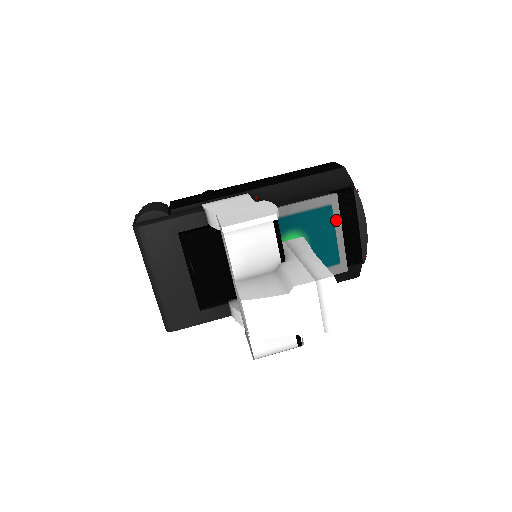
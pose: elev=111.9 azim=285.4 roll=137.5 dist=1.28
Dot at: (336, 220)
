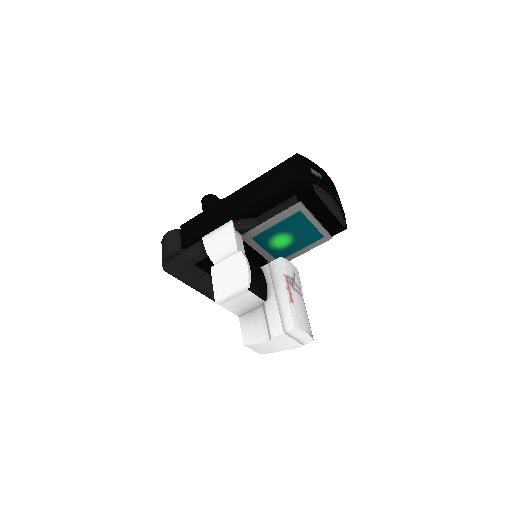
Dot at: (308, 217)
